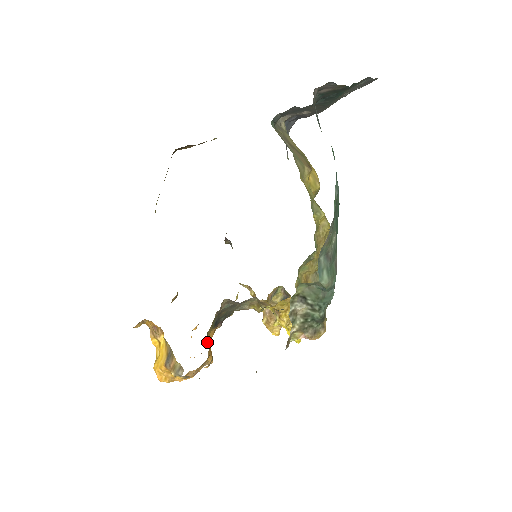
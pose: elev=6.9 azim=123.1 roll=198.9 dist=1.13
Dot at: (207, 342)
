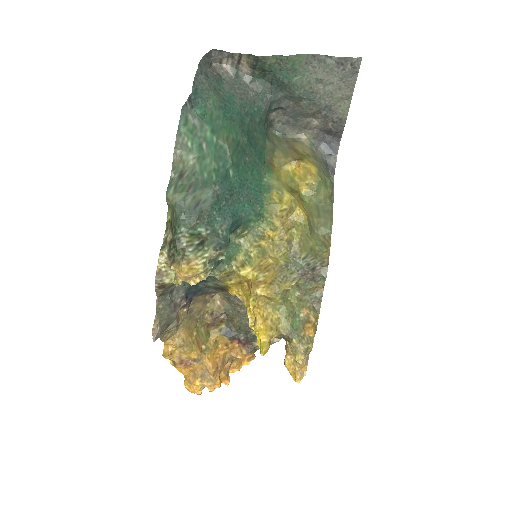
Dot at: (200, 335)
